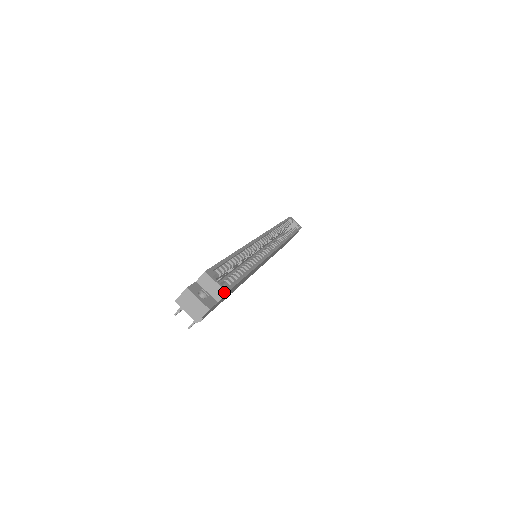
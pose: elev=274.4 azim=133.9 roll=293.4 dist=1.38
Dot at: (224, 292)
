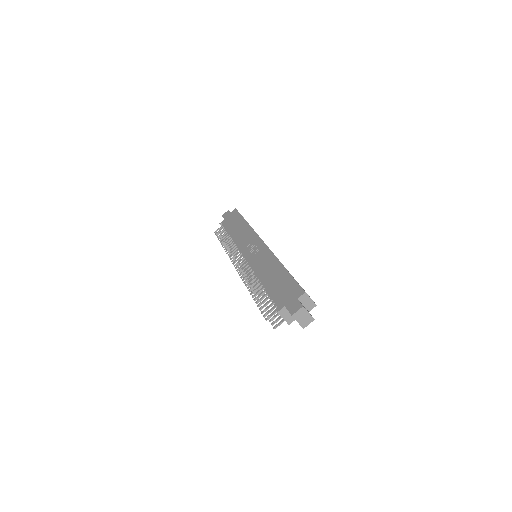
Dot at: (315, 305)
